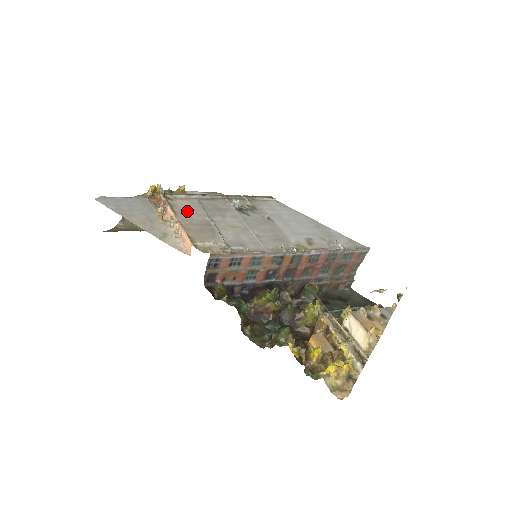
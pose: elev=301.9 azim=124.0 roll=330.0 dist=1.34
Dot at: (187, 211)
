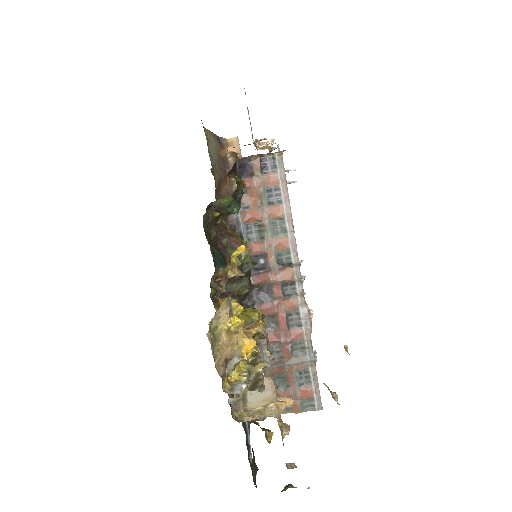
Dot at: occluded
